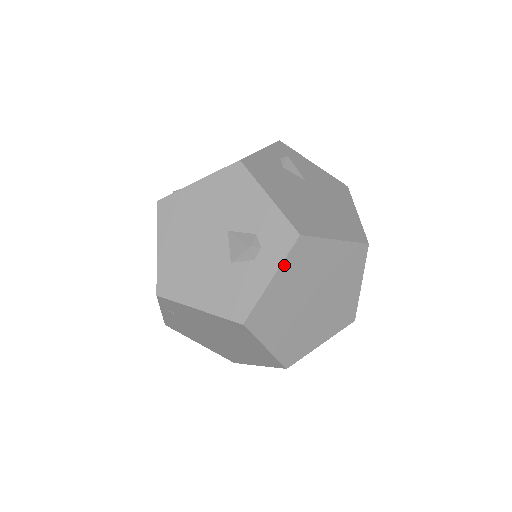
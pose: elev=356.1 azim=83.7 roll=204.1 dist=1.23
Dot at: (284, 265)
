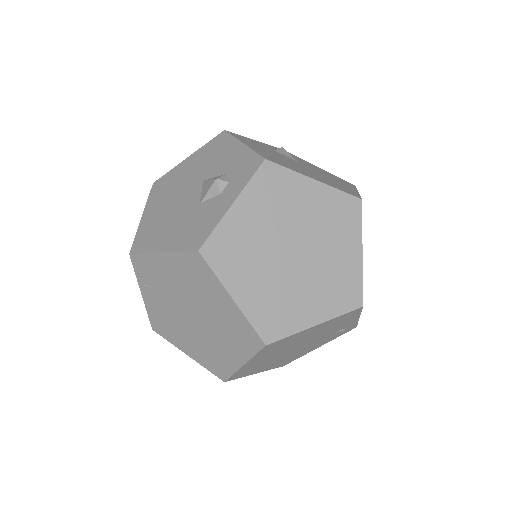
Dot at: (248, 190)
